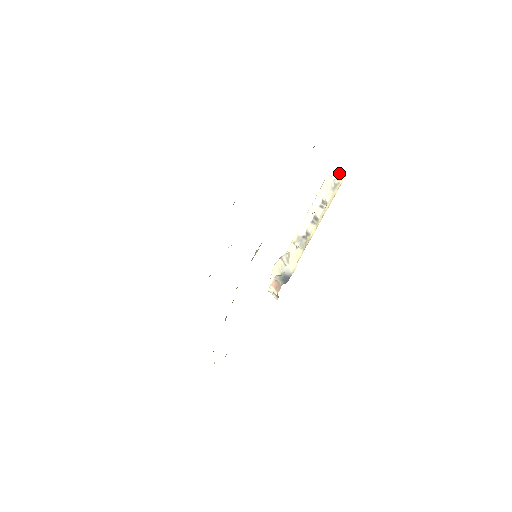
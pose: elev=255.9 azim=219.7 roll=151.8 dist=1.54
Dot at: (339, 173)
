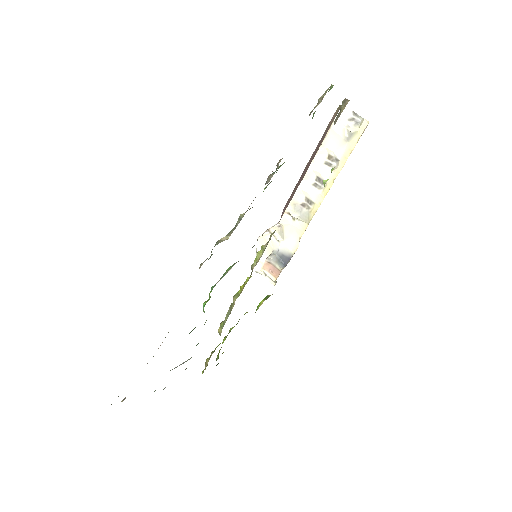
Dot at: (354, 115)
